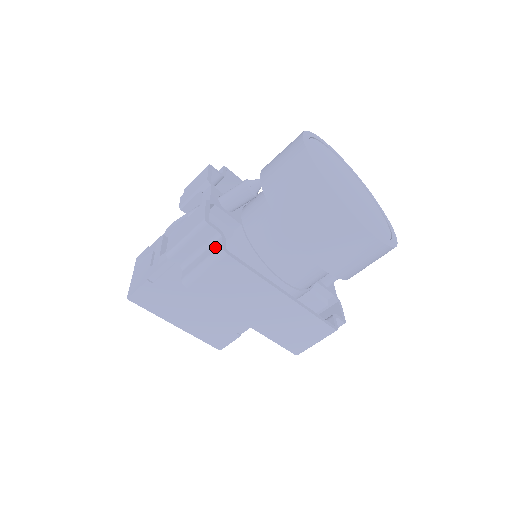
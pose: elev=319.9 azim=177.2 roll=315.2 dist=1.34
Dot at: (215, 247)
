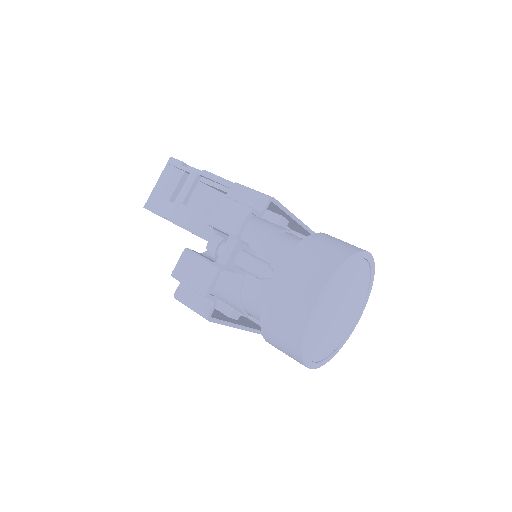
Dot at: (205, 308)
